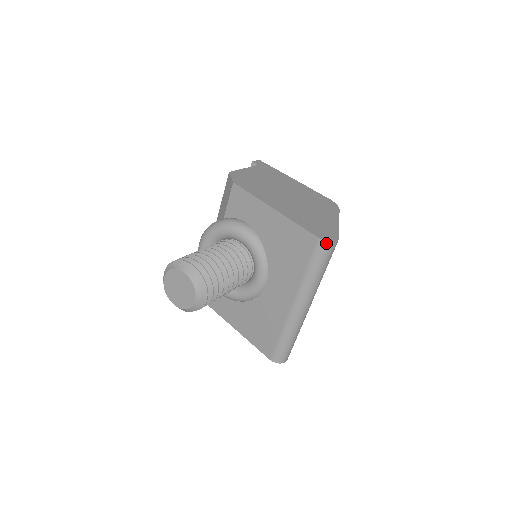
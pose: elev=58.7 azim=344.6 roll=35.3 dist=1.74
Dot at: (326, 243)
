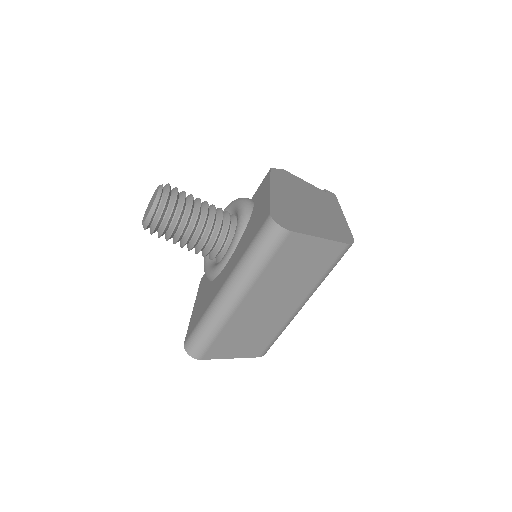
Dot at: (272, 222)
